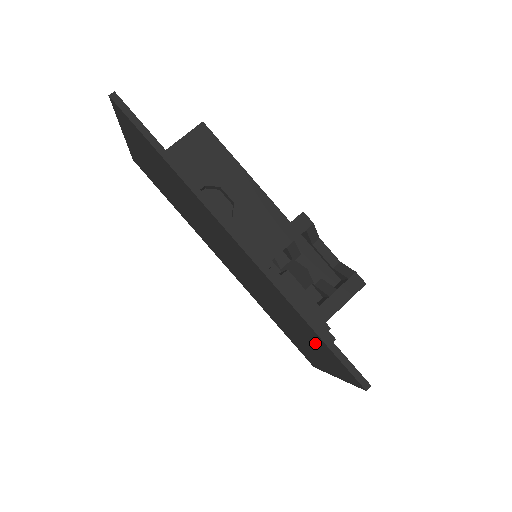
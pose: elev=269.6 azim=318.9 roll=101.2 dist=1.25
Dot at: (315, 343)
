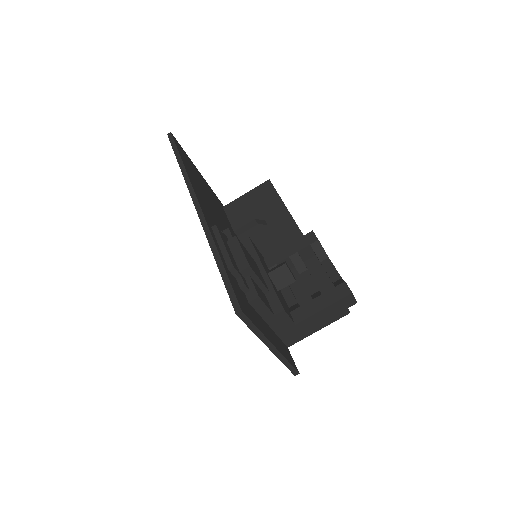
Dot at: occluded
